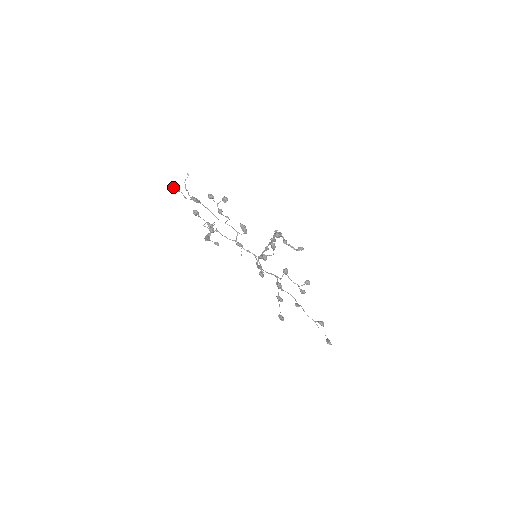
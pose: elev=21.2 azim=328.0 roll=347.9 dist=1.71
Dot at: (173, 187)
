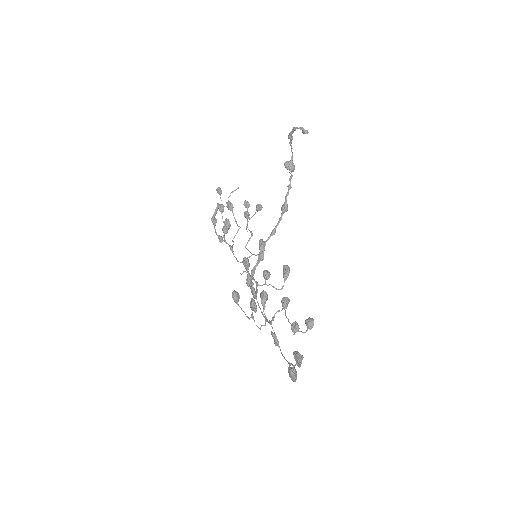
Dot at: (218, 188)
